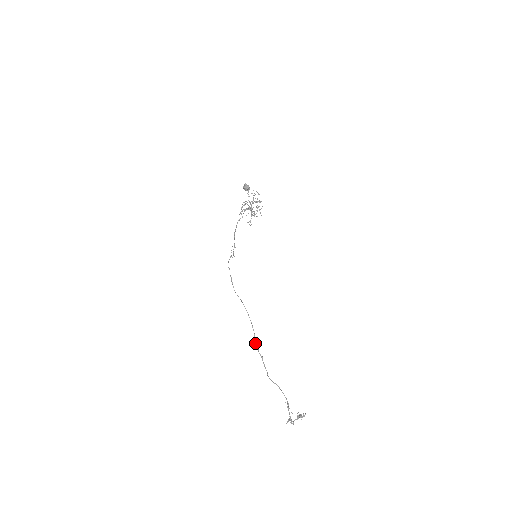
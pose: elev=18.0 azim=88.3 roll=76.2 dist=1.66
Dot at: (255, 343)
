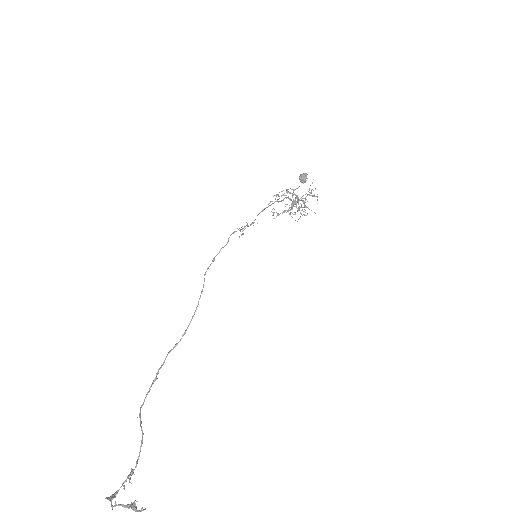
Dot at: (167, 355)
